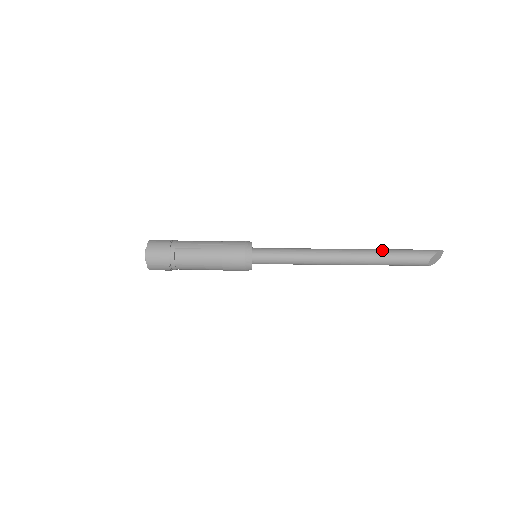
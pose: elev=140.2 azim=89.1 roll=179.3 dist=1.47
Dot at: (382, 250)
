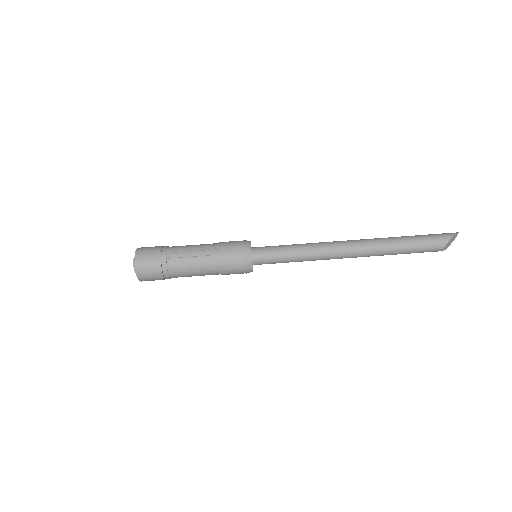
Dot at: (393, 239)
